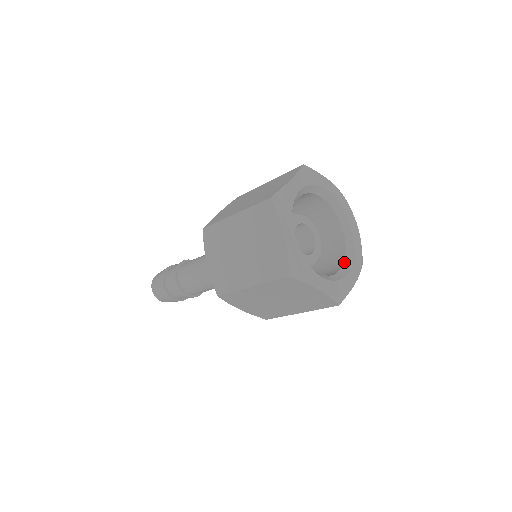
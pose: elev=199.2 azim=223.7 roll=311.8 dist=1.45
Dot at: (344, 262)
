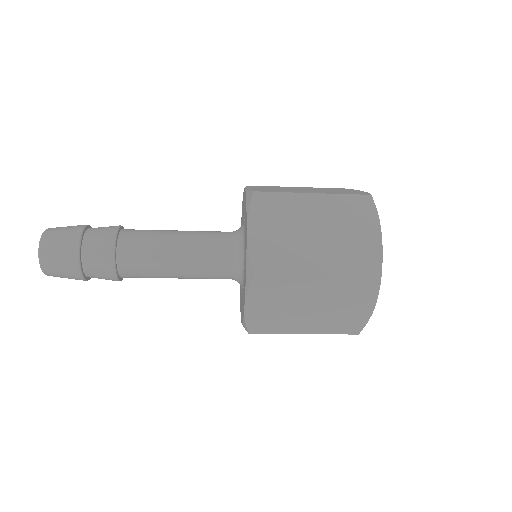
Dot at: occluded
